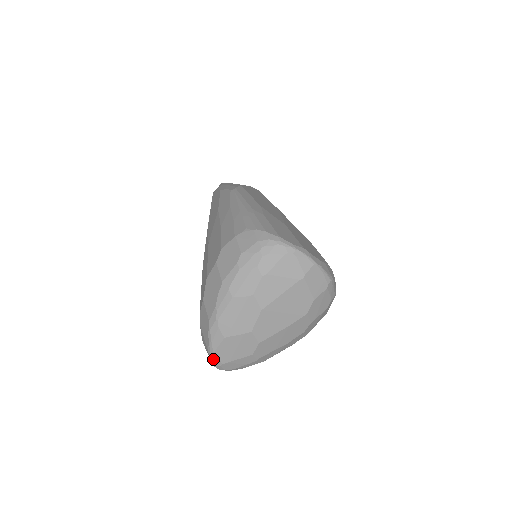
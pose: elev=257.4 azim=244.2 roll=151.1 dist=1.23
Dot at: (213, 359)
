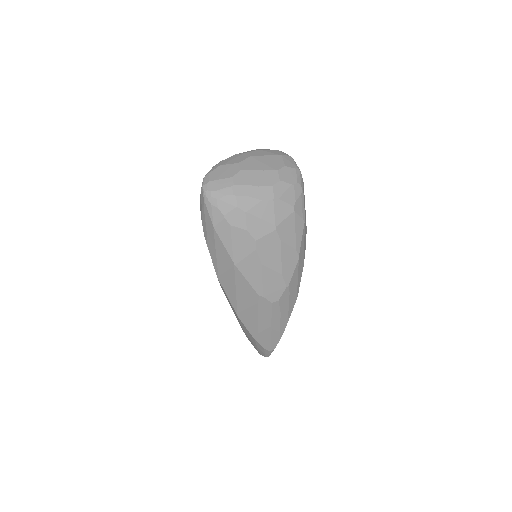
Dot at: (205, 180)
